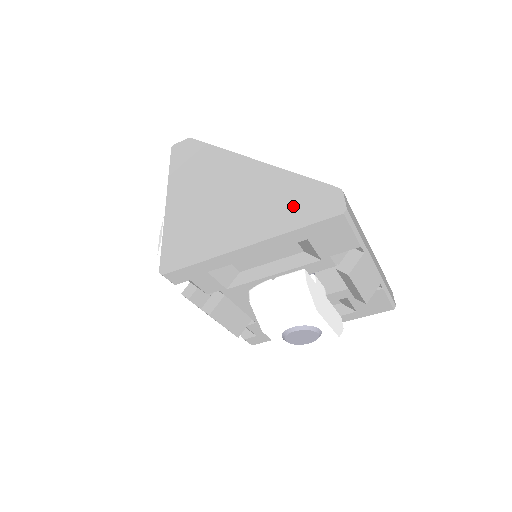
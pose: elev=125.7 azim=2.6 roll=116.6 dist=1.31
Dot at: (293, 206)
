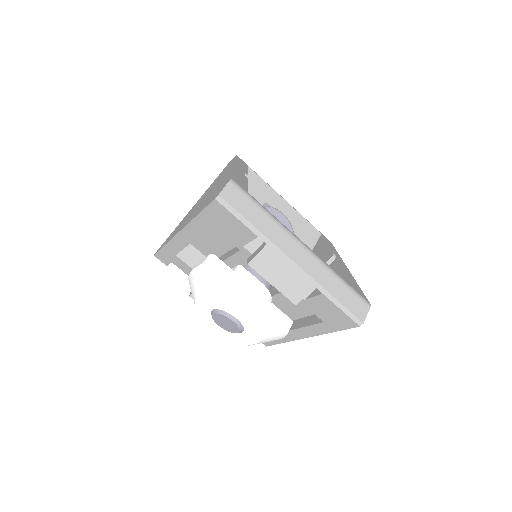
Dot at: (211, 197)
